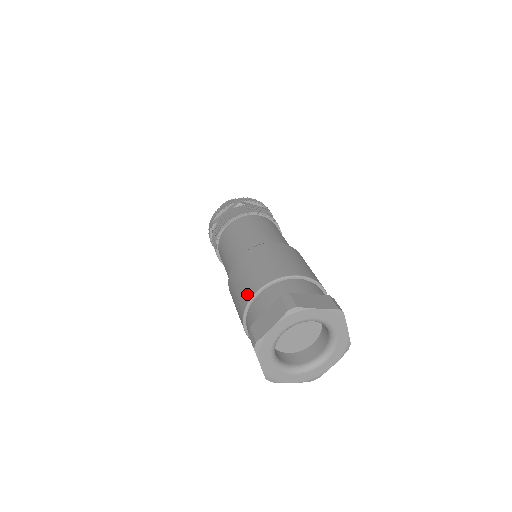
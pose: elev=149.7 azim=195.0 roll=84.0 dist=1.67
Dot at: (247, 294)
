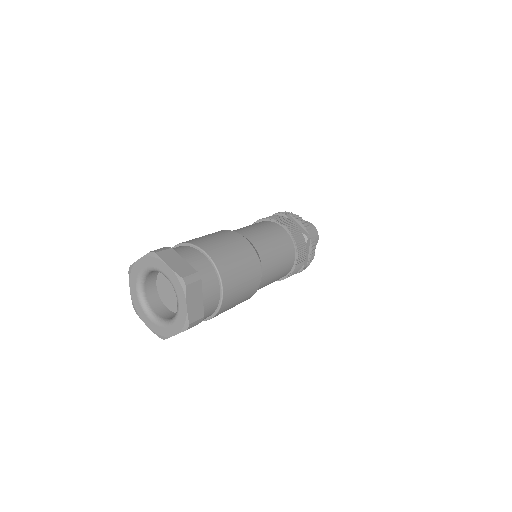
Dot at: occluded
